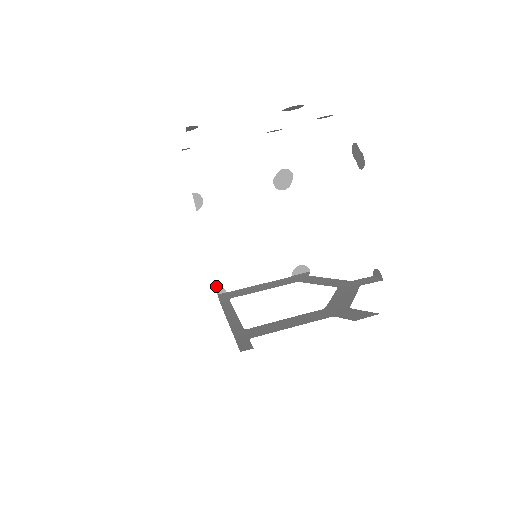
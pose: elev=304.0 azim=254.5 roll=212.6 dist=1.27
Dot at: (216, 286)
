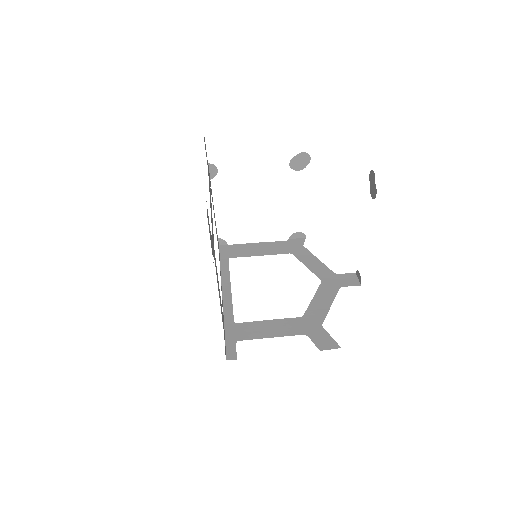
Dot at: (219, 239)
